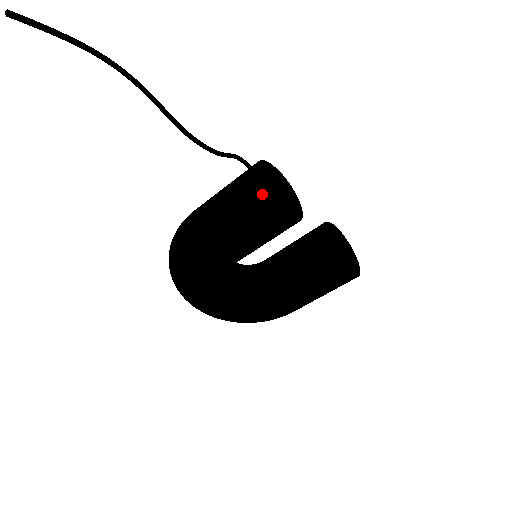
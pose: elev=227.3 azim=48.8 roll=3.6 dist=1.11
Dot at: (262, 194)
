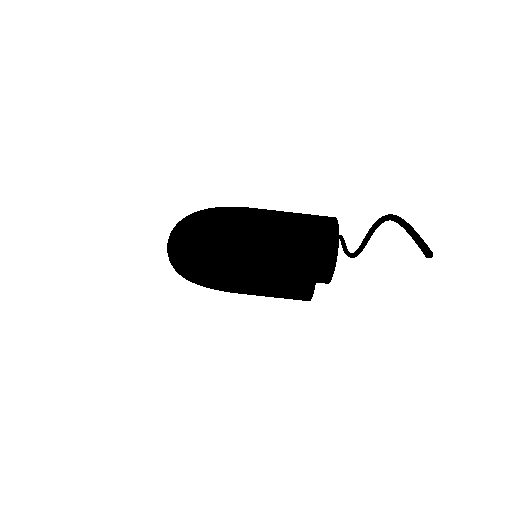
Dot at: (331, 267)
